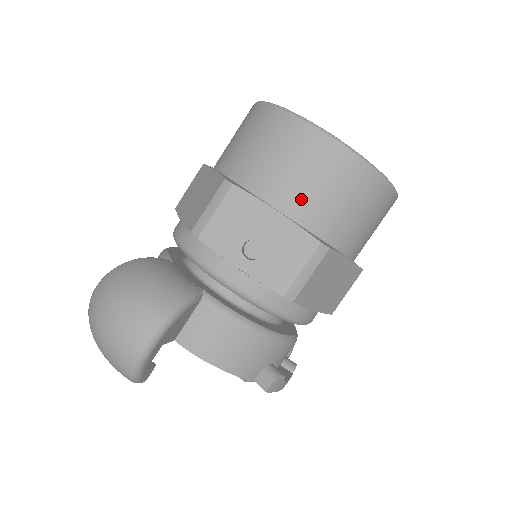
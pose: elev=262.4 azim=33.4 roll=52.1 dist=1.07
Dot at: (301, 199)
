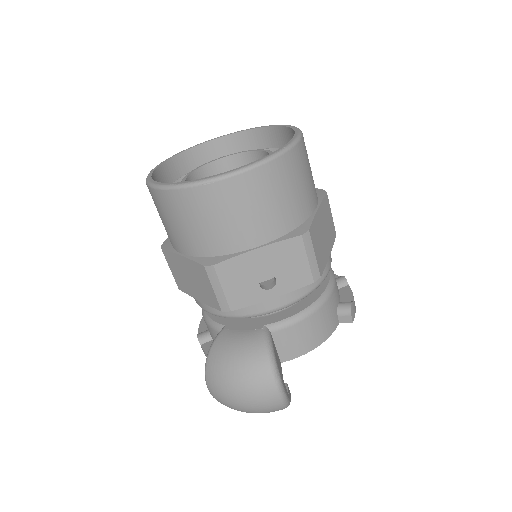
Dot at: (262, 226)
